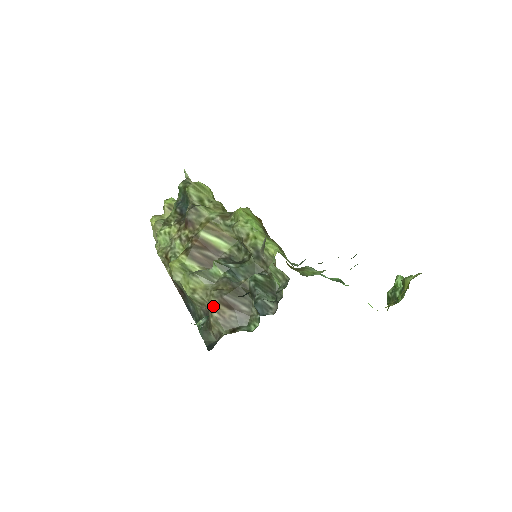
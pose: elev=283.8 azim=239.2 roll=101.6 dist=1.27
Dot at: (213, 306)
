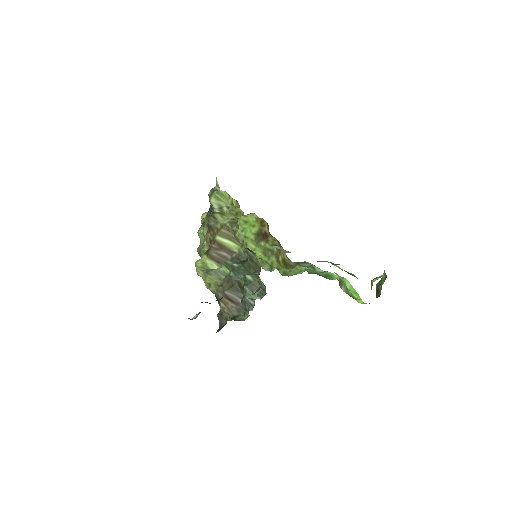
Dot at: (220, 298)
